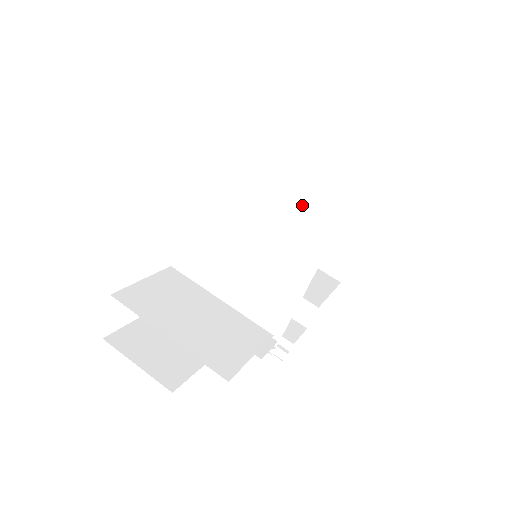
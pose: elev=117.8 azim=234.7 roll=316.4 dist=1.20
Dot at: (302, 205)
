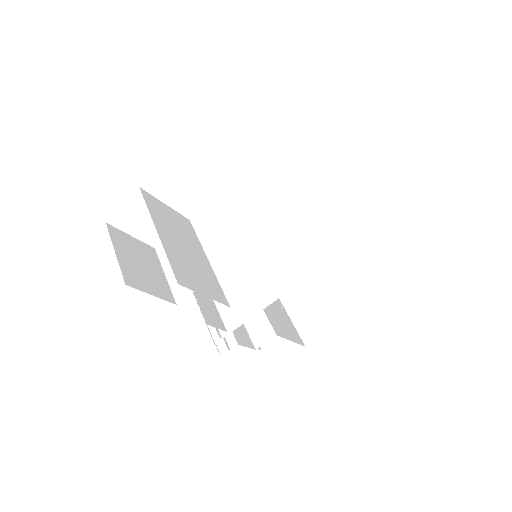
Dot at: (318, 207)
